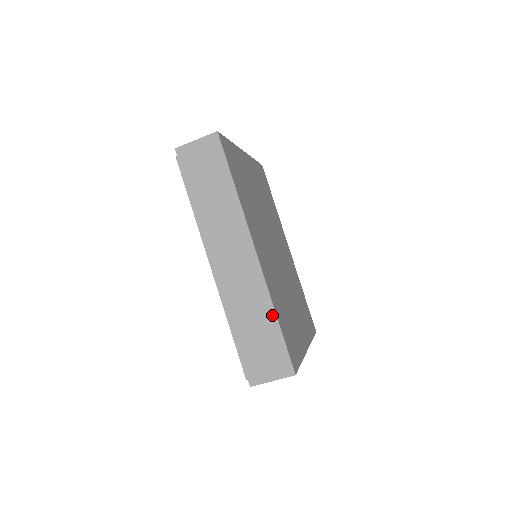
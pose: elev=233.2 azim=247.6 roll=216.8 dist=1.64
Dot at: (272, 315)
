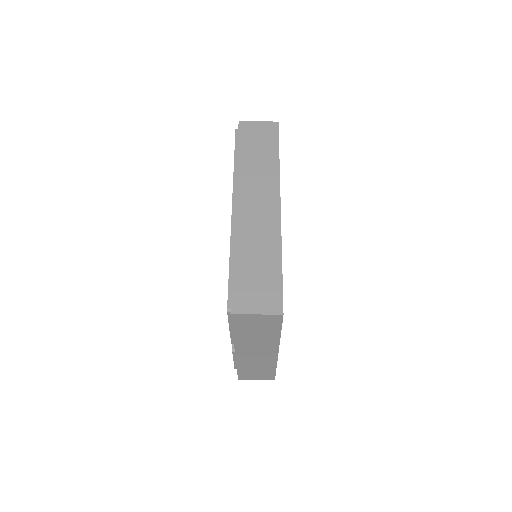
Dot at: (278, 256)
